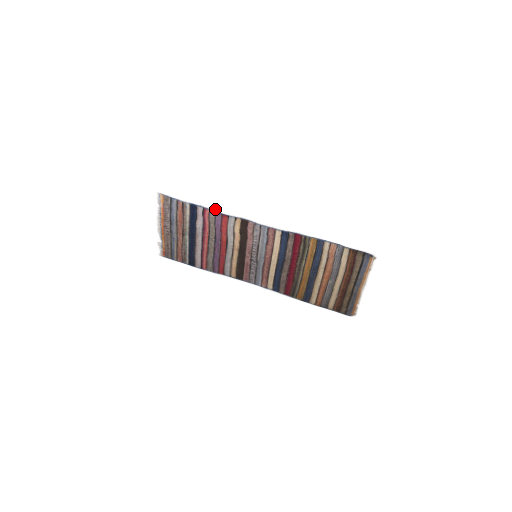
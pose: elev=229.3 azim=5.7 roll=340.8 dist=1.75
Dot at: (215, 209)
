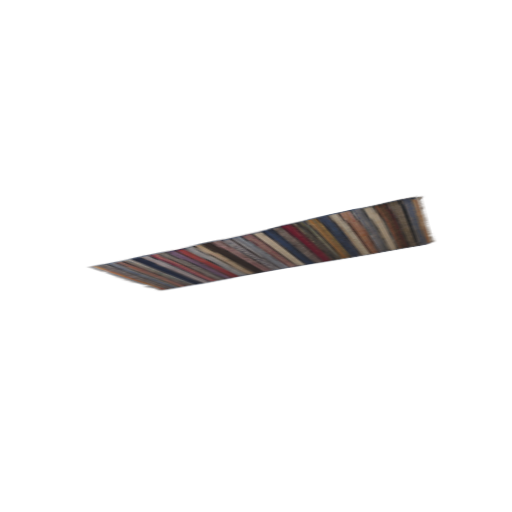
Dot at: (162, 251)
